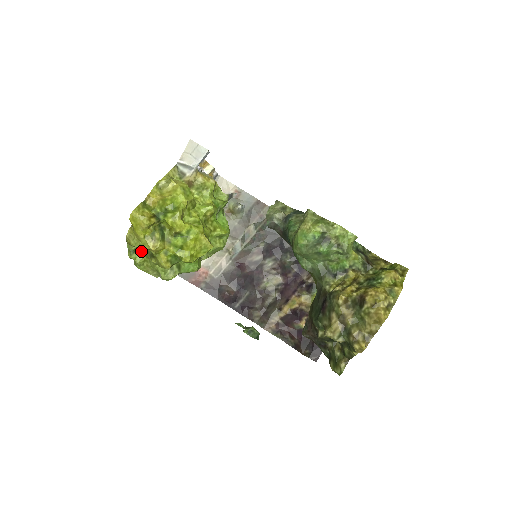
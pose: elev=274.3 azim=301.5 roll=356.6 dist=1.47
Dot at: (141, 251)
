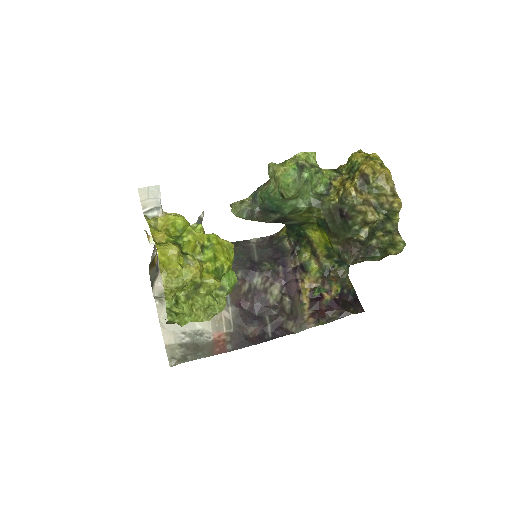
Dot at: (181, 299)
